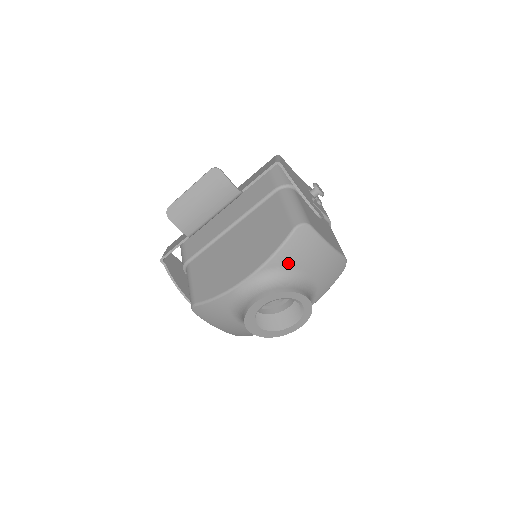
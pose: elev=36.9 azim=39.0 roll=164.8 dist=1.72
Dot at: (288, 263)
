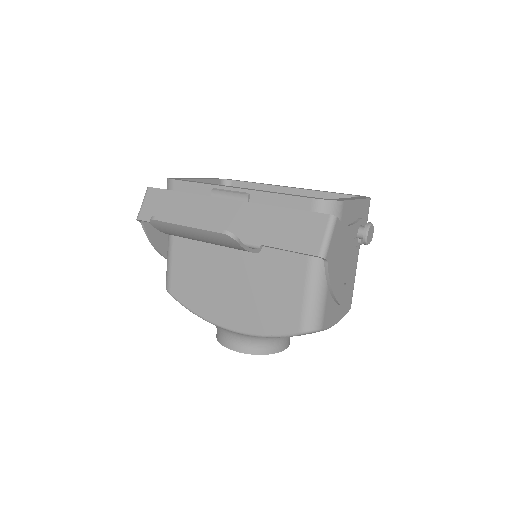
Dot at: occluded
